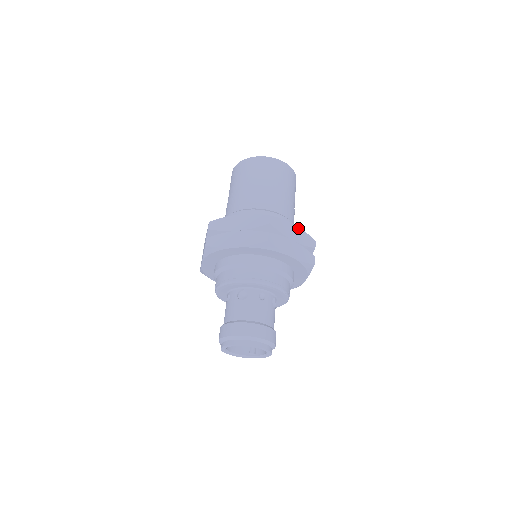
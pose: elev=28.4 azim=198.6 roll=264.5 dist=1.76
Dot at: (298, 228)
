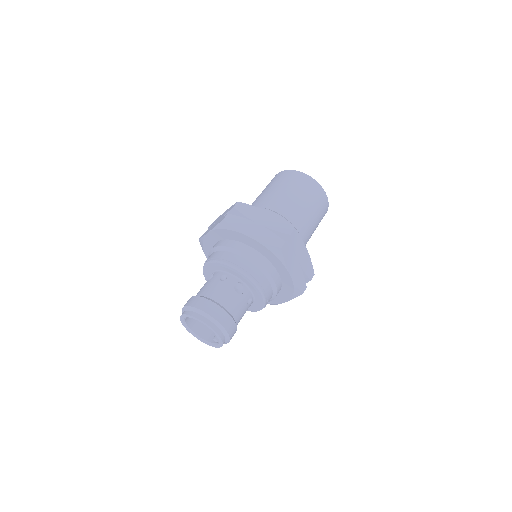
Dot at: (272, 215)
